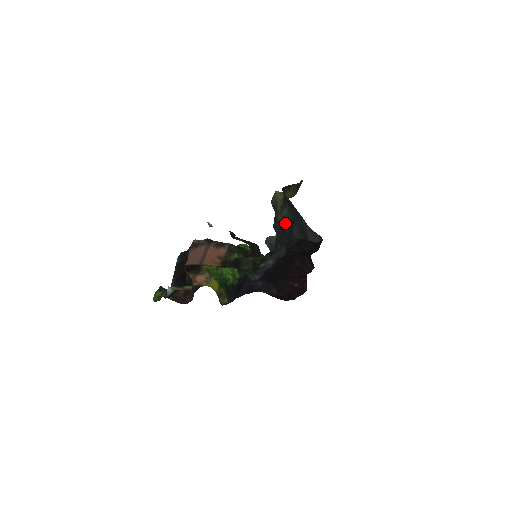
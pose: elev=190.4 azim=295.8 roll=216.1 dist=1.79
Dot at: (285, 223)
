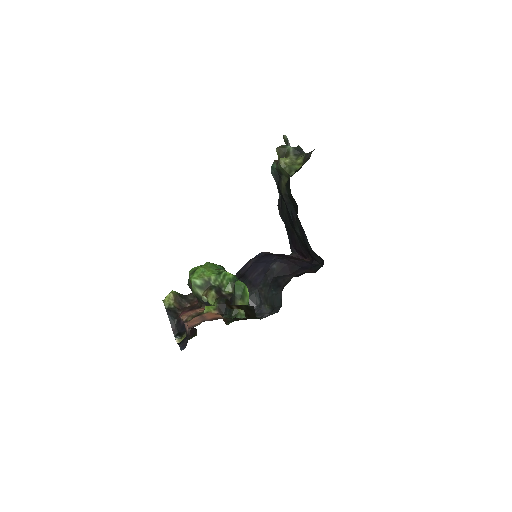
Dot at: (289, 204)
